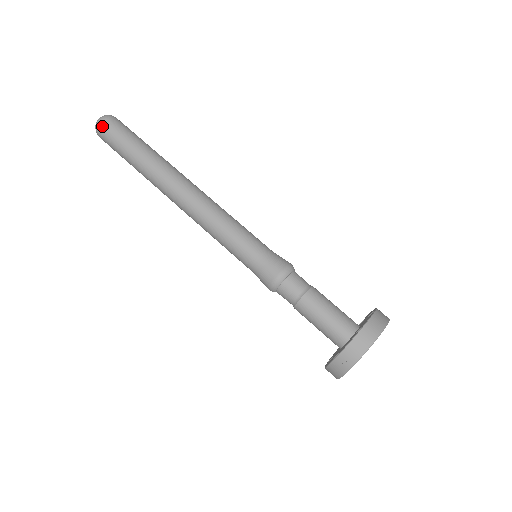
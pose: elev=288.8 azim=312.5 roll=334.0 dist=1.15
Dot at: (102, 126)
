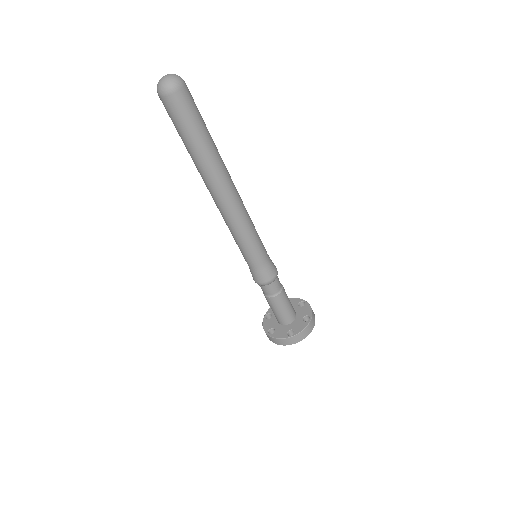
Dot at: (160, 98)
